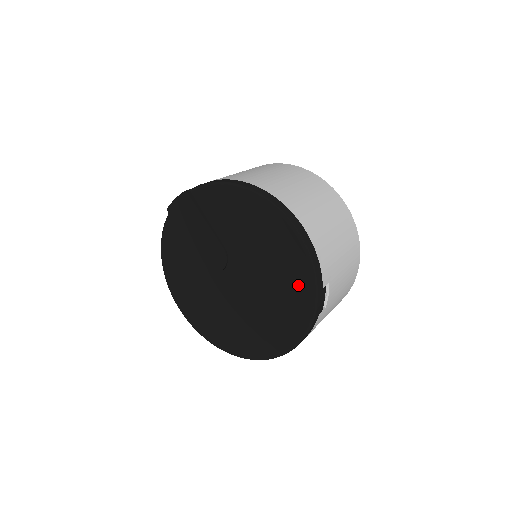
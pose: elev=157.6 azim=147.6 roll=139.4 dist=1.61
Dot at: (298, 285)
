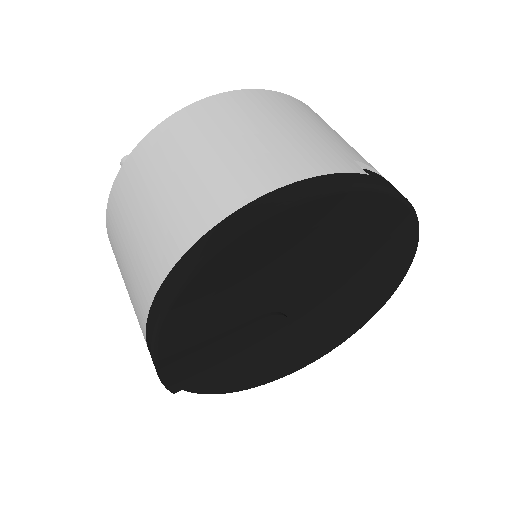
Dot at: (359, 215)
